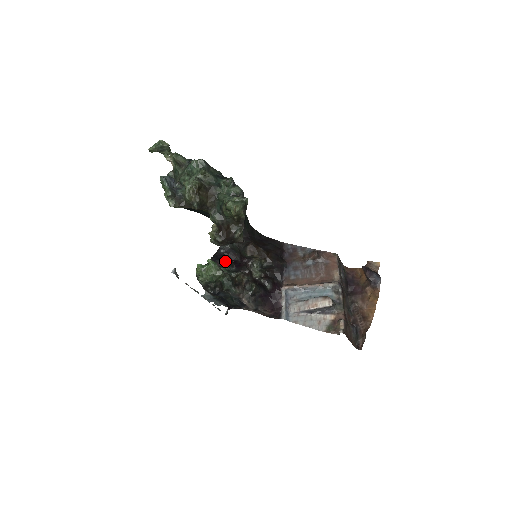
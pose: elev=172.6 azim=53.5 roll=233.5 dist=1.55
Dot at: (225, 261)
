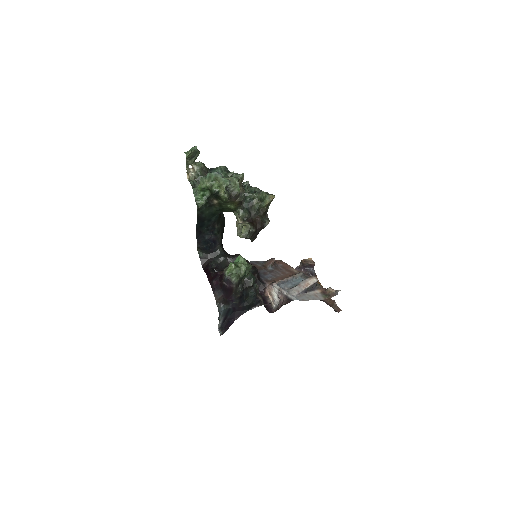
Dot at: occluded
